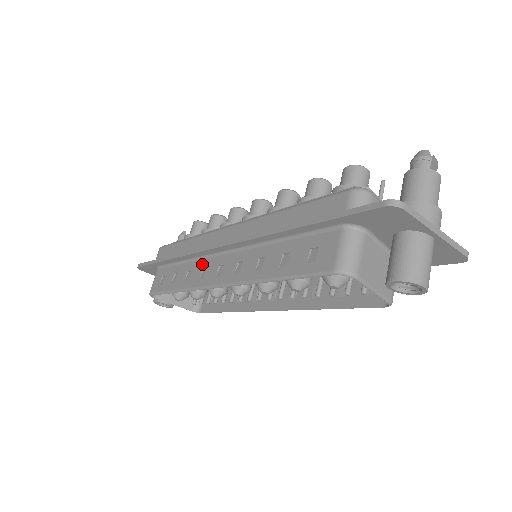
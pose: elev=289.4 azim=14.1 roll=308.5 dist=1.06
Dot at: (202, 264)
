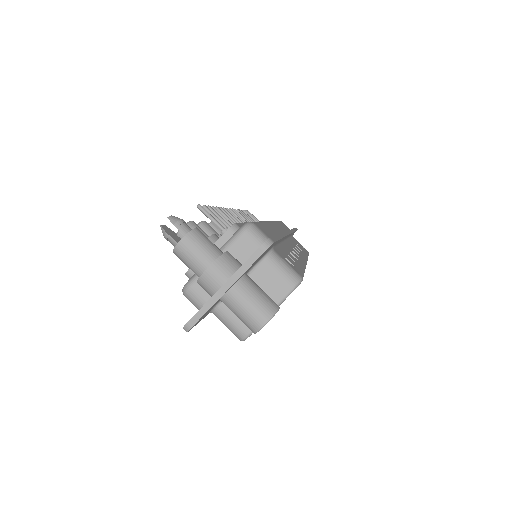
Dot at: occluded
